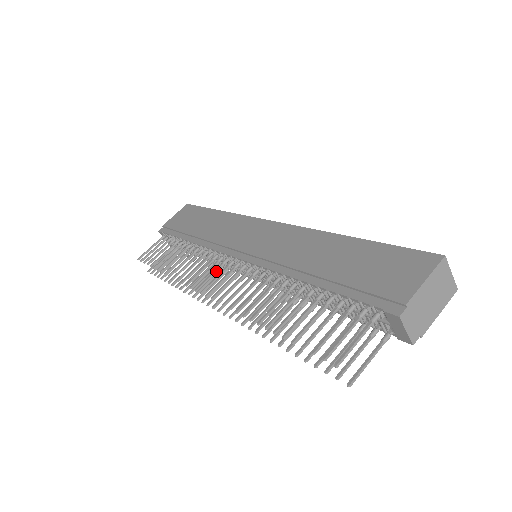
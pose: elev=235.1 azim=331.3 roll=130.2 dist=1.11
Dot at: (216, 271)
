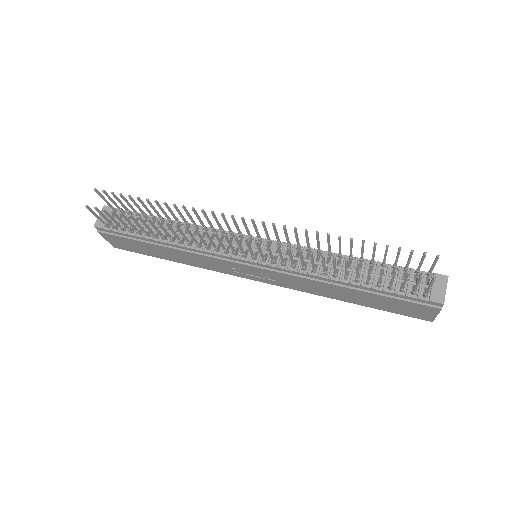
Dot at: (239, 229)
